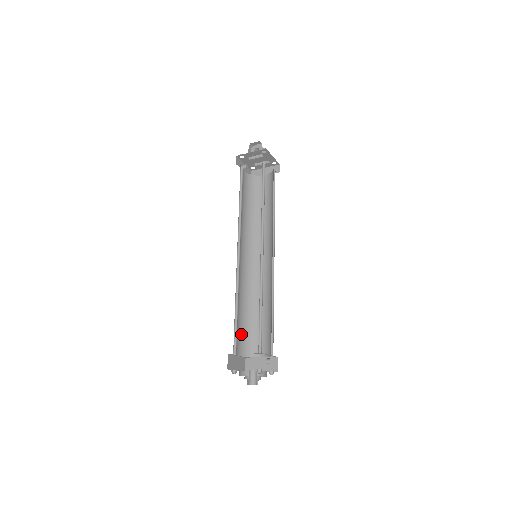
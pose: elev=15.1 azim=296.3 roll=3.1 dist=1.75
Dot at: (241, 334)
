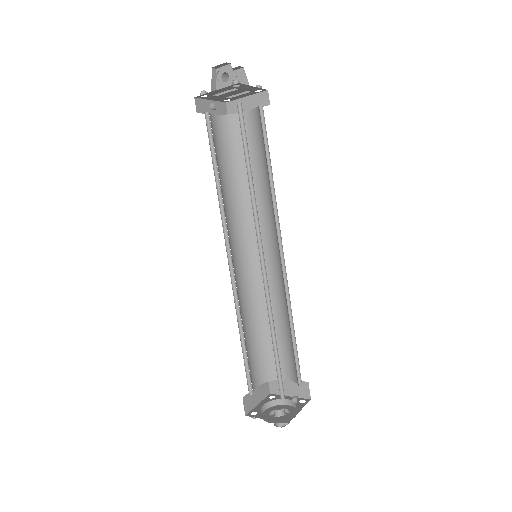
Dot at: (256, 358)
